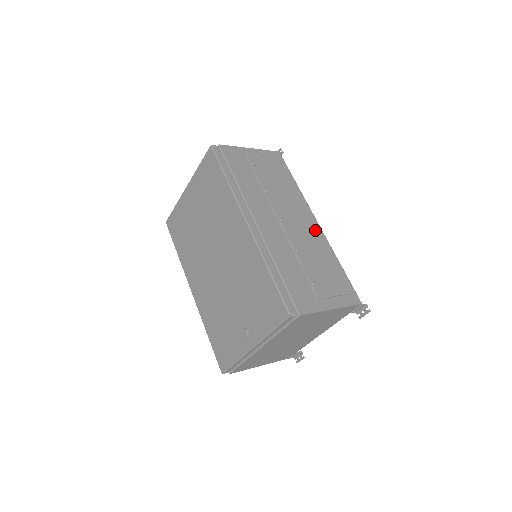
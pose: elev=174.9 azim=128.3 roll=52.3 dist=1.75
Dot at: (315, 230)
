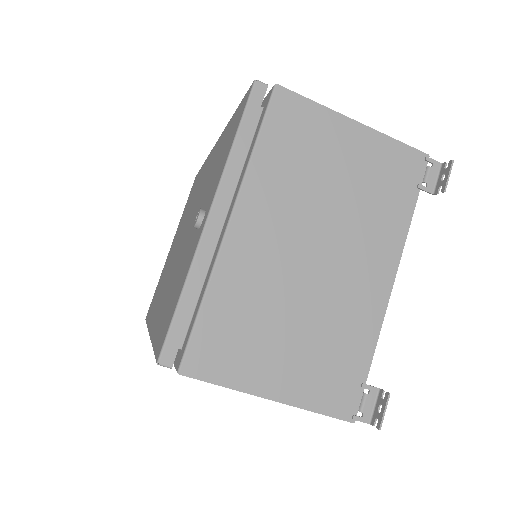
Dot at: occluded
